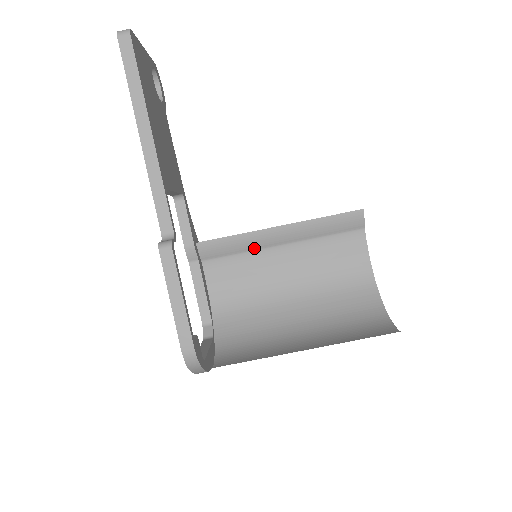
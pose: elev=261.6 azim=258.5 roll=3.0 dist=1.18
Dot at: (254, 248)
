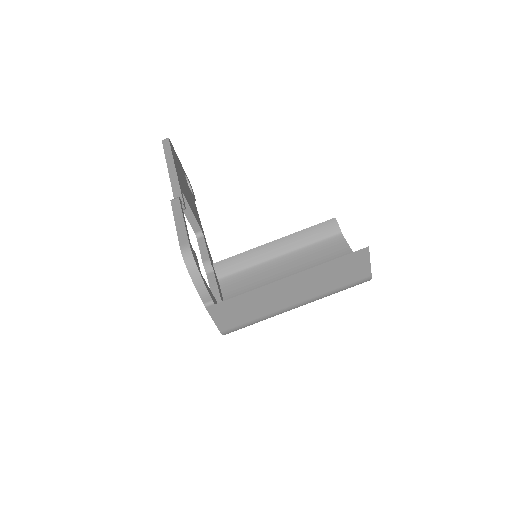
Dot at: (258, 262)
